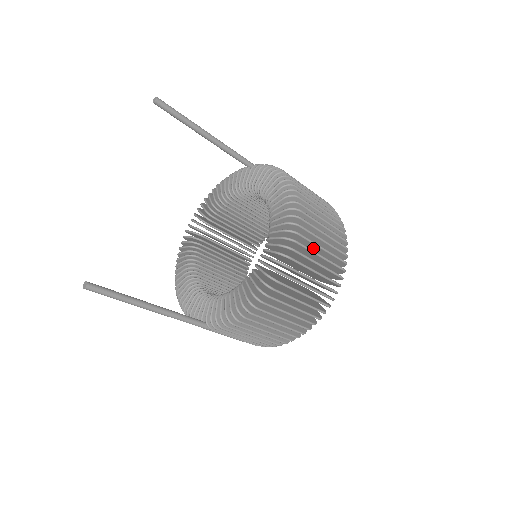
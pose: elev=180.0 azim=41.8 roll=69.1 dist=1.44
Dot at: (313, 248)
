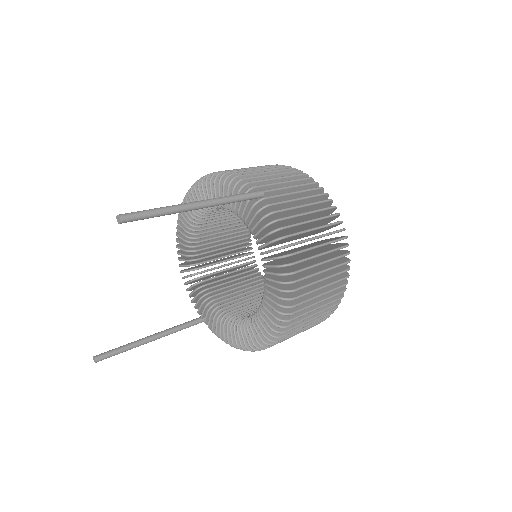
Dot at: occluded
